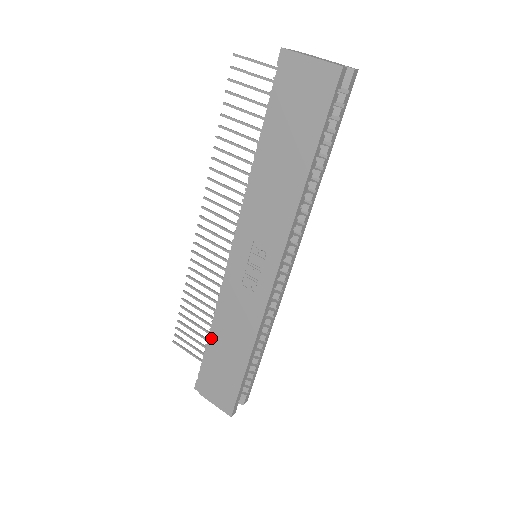
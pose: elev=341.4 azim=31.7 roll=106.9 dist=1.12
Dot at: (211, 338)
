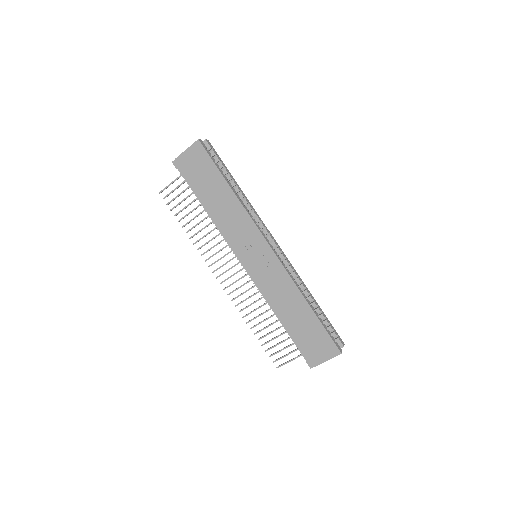
Dot at: (284, 324)
